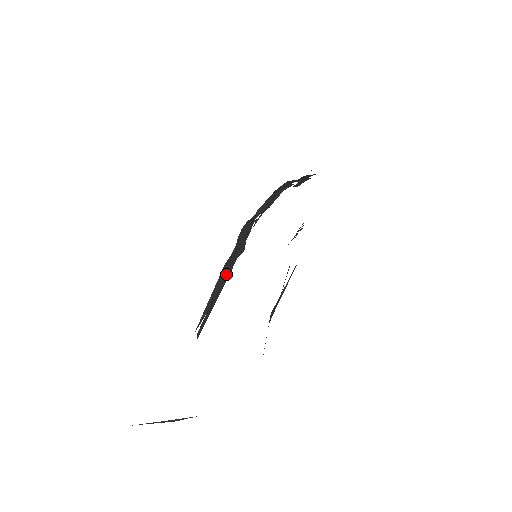
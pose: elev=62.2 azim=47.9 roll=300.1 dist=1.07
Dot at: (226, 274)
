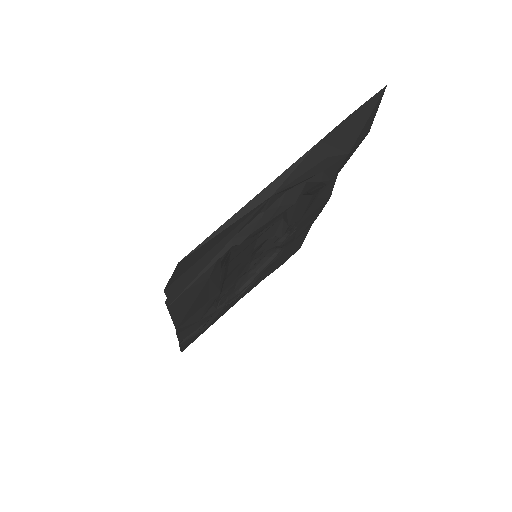
Dot at: occluded
